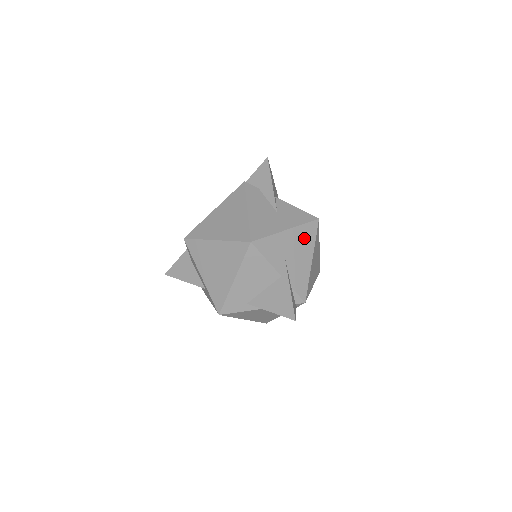
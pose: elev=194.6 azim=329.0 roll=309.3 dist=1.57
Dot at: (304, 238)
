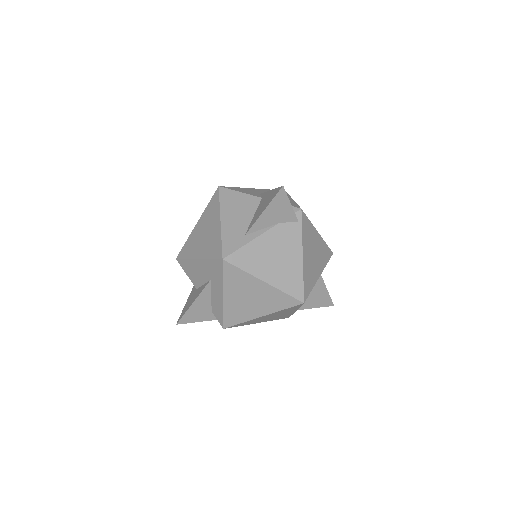
Dot at: occluded
